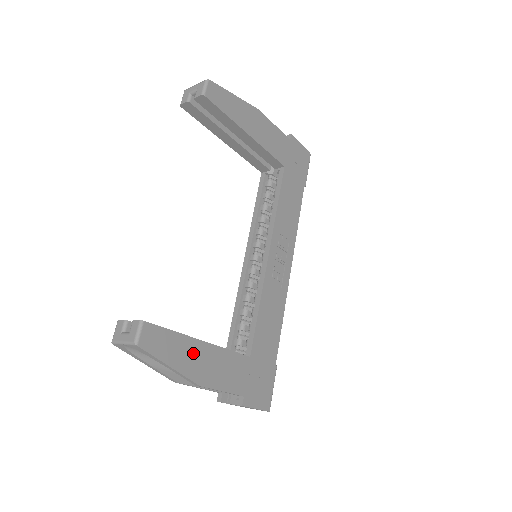
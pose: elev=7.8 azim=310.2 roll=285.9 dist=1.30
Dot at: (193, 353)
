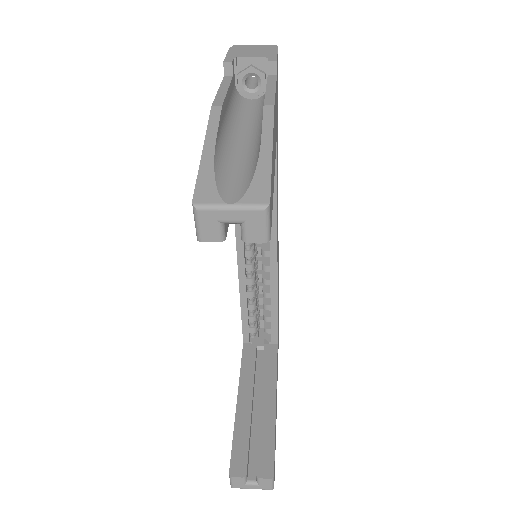
Dot at: occluded
